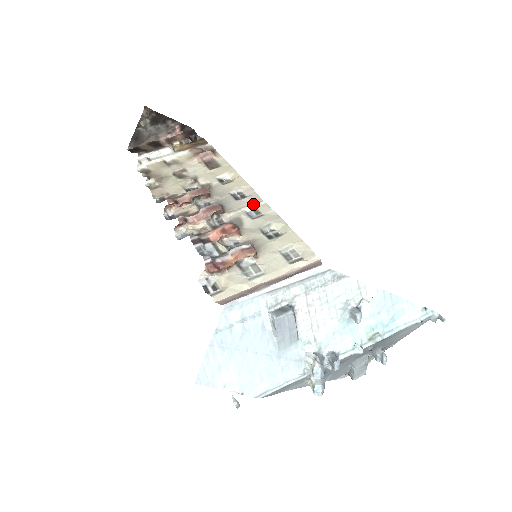
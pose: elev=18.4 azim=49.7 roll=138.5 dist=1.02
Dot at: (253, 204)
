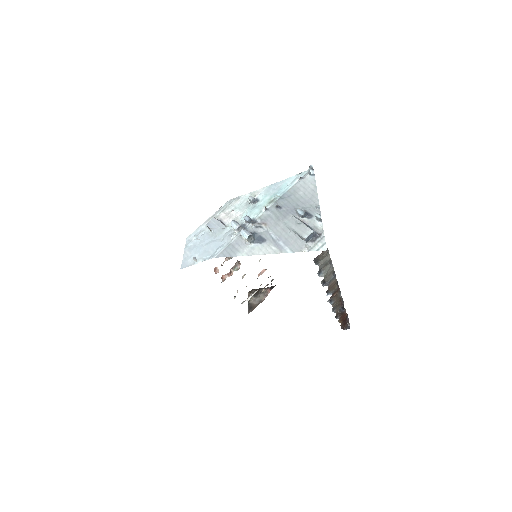
Dot at: occluded
